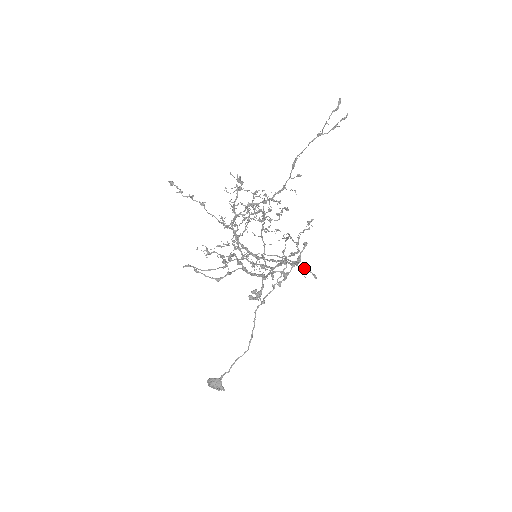
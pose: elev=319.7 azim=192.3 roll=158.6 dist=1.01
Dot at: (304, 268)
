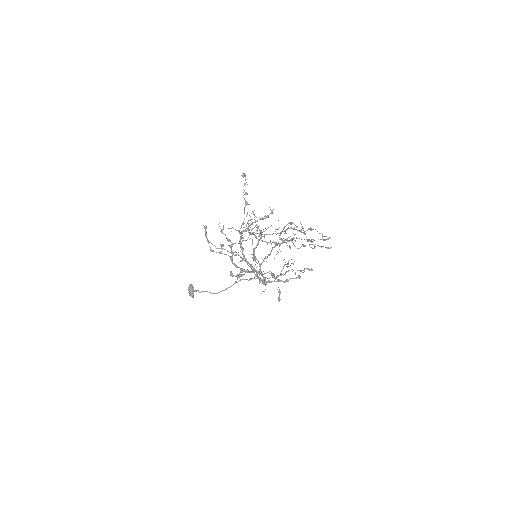
Dot at: occluded
